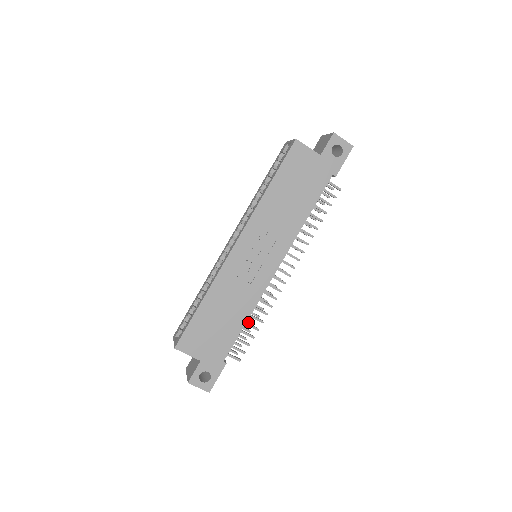
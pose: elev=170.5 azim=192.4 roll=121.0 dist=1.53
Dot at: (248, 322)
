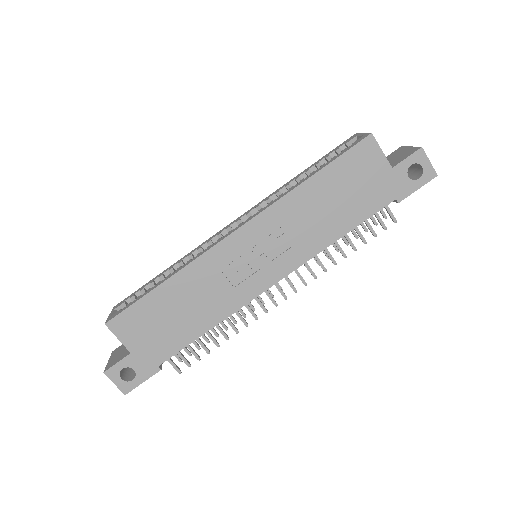
Dot at: (211, 330)
